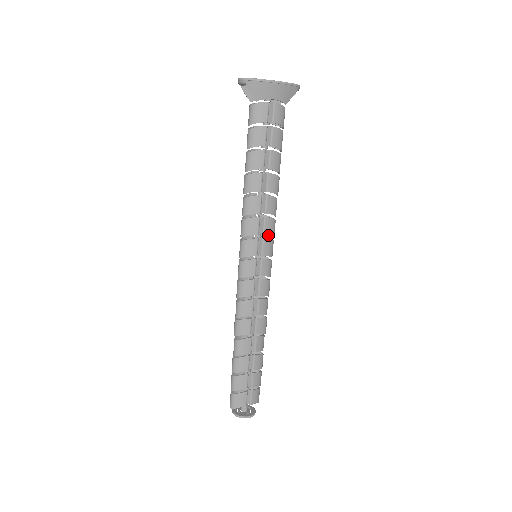
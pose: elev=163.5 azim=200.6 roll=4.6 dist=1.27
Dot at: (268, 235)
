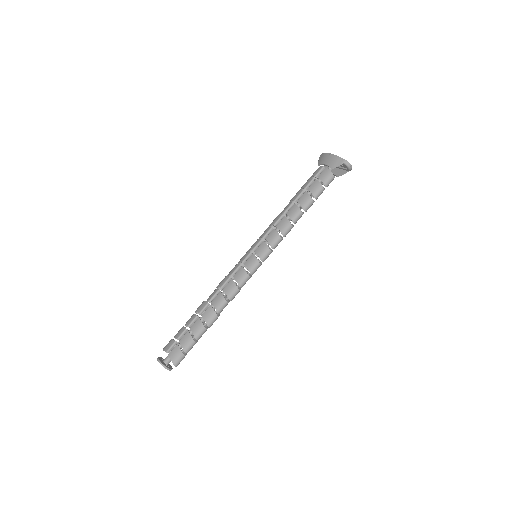
Dot at: (267, 241)
